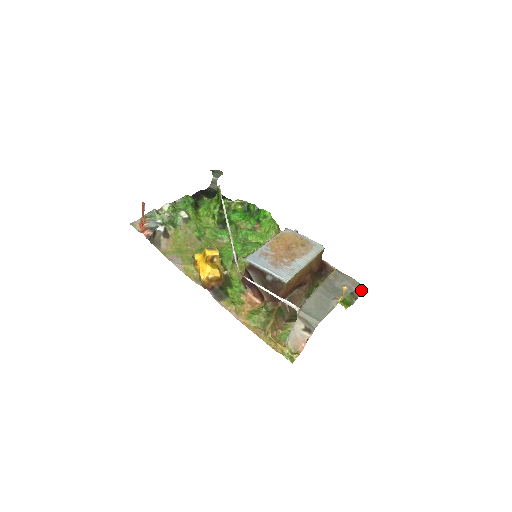
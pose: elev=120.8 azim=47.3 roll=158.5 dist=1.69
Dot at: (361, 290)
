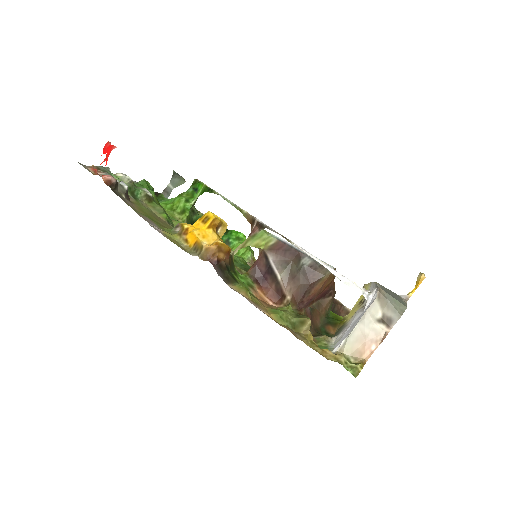
Dot at: occluded
